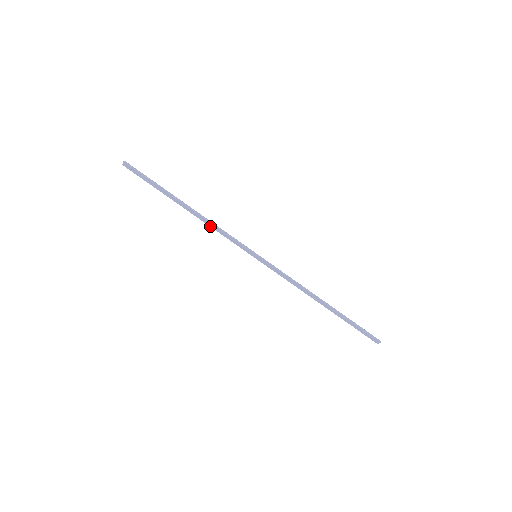
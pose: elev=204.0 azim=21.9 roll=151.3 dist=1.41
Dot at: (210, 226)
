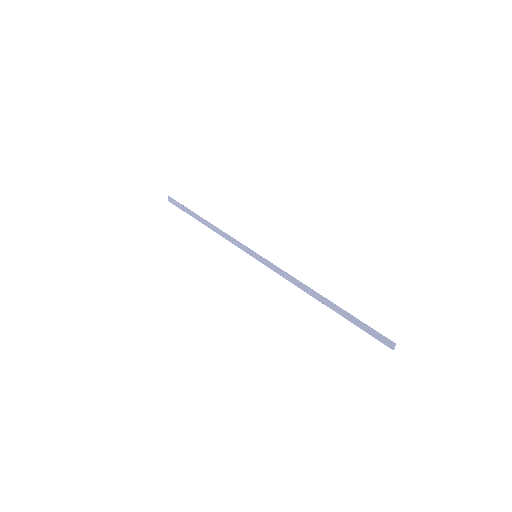
Dot at: (221, 235)
